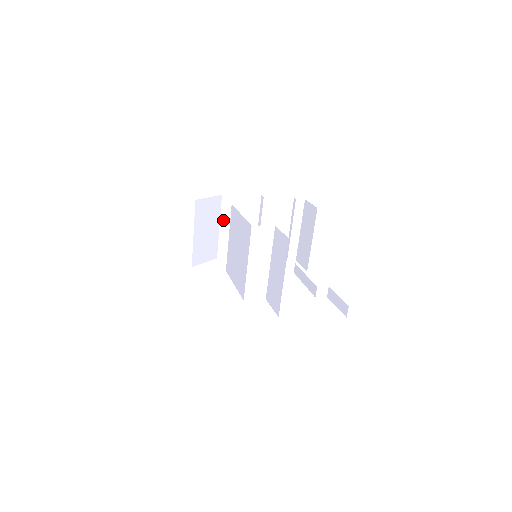
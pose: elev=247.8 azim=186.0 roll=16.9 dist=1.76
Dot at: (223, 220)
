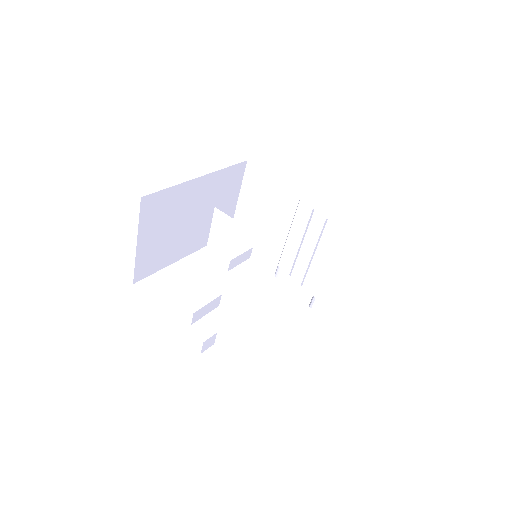
Dot at: (288, 203)
